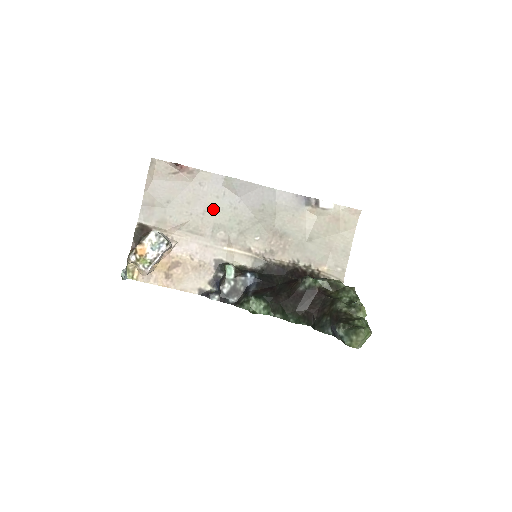
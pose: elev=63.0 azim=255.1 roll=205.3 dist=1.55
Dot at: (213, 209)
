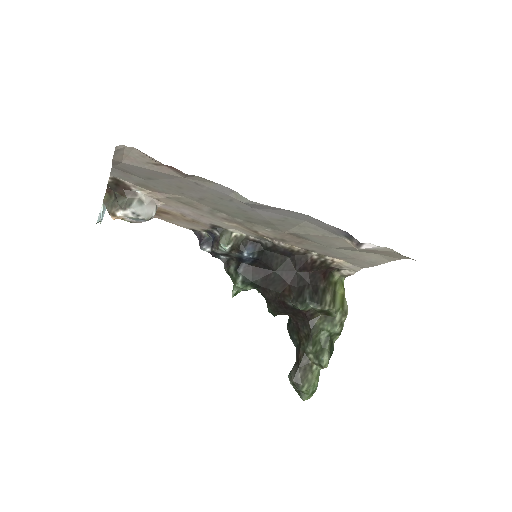
Dot at: (214, 201)
